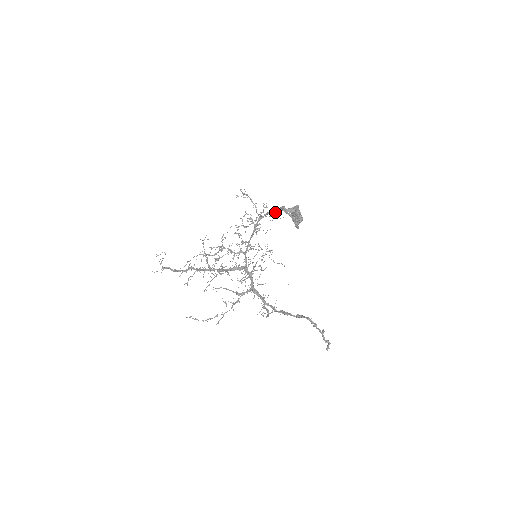
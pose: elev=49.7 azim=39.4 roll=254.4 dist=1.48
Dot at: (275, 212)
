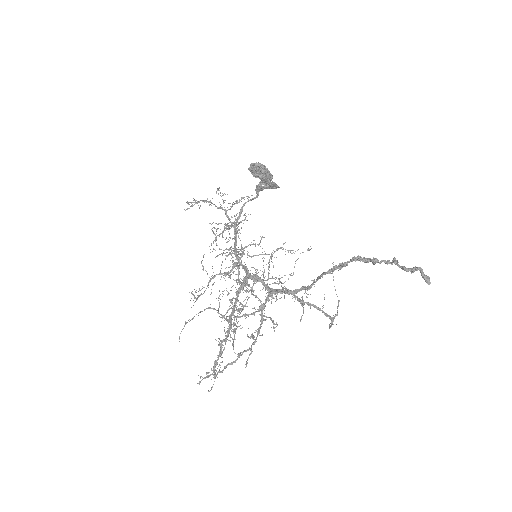
Dot at: (250, 199)
